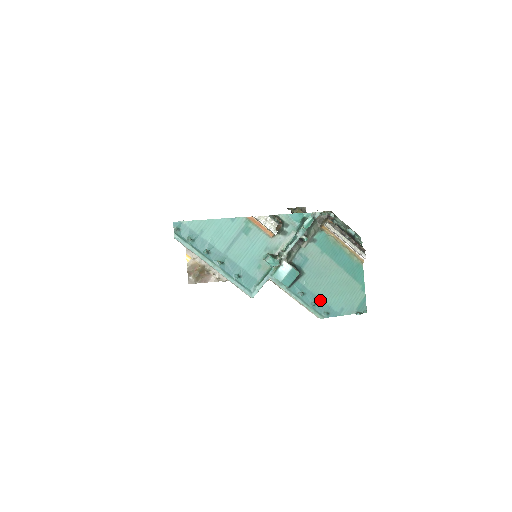
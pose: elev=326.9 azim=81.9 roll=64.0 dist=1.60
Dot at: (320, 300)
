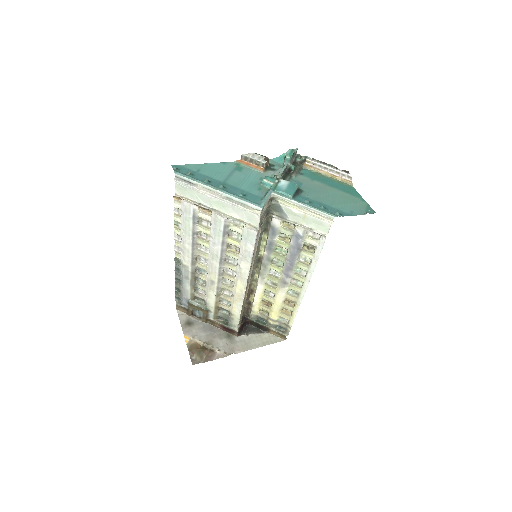
Dot at: (327, 206)
